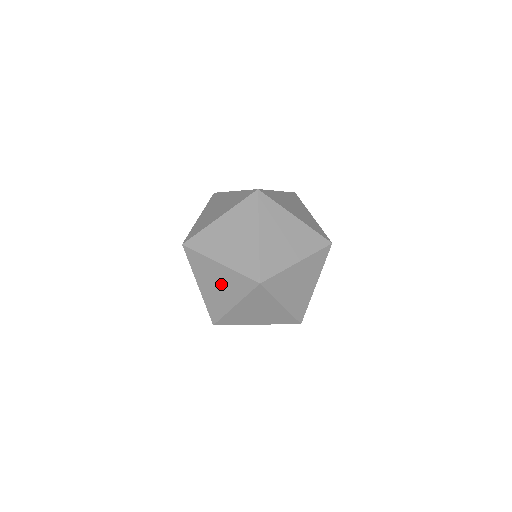
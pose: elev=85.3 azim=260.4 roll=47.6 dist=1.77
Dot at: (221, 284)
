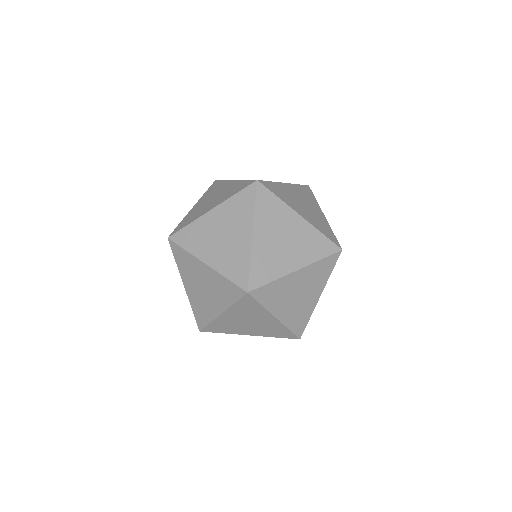
Dot at: (207, 287)
